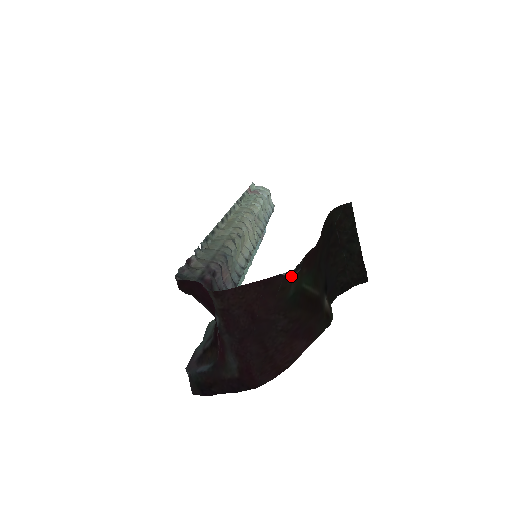
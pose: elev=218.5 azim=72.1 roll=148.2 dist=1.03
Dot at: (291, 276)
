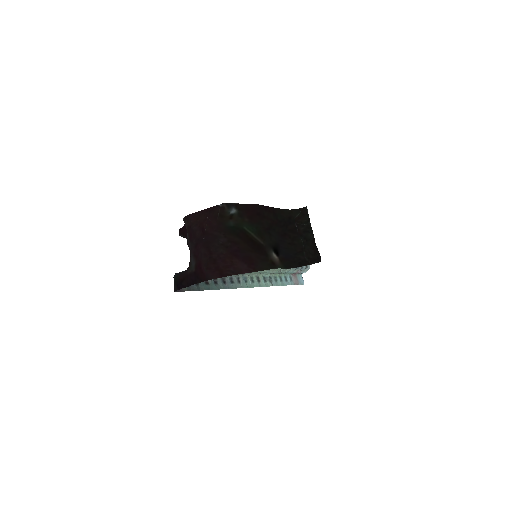
Dot at: (227, 210)
